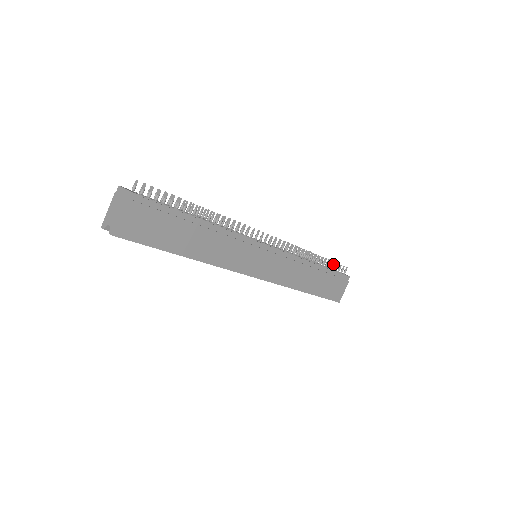
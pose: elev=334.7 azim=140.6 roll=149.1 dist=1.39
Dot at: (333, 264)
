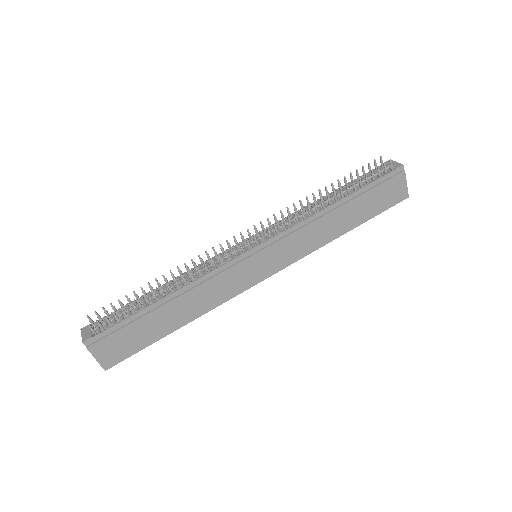
Dot at: occluded
